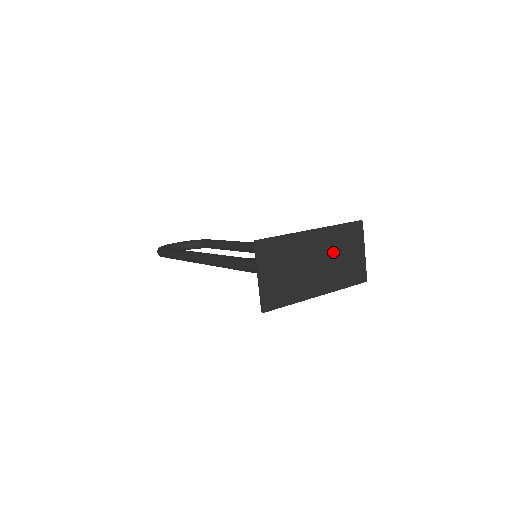
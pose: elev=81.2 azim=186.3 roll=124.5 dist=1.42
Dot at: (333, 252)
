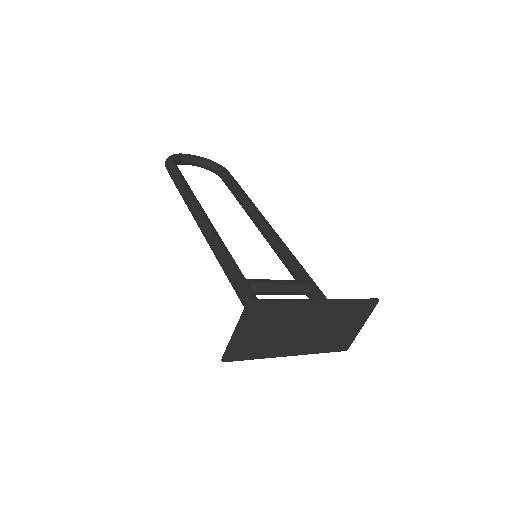
Dot at: (329, 322)
